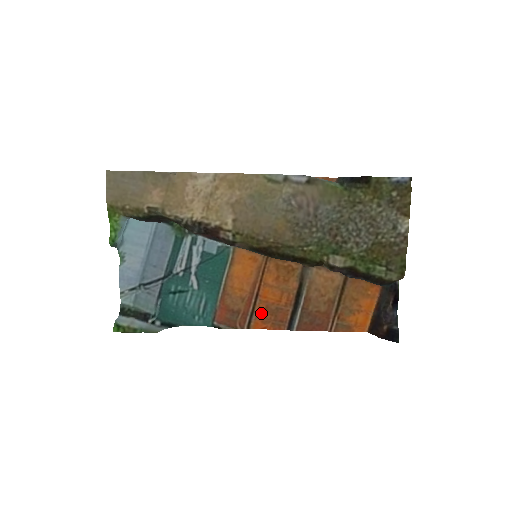
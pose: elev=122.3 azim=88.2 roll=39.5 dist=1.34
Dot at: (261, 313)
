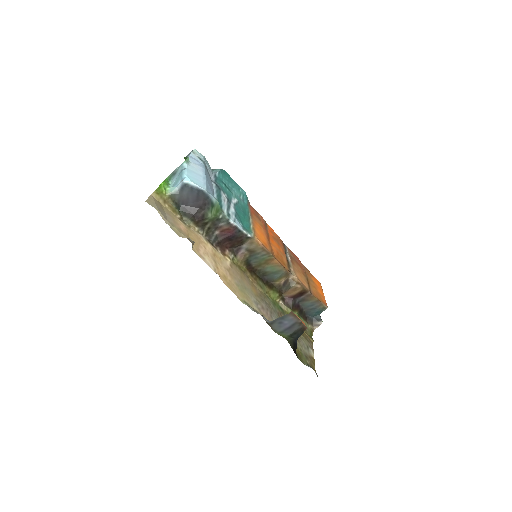
Dot at: (270, 233)
